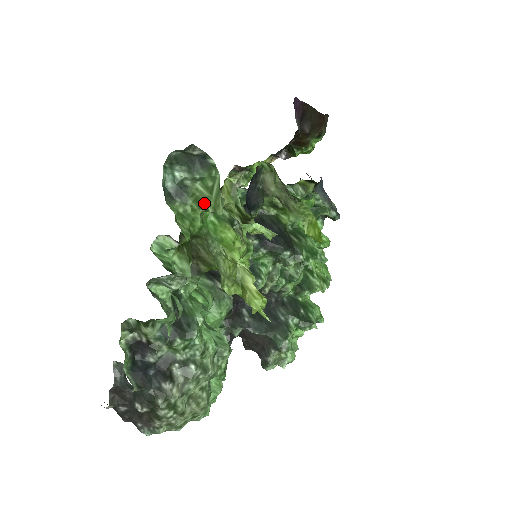
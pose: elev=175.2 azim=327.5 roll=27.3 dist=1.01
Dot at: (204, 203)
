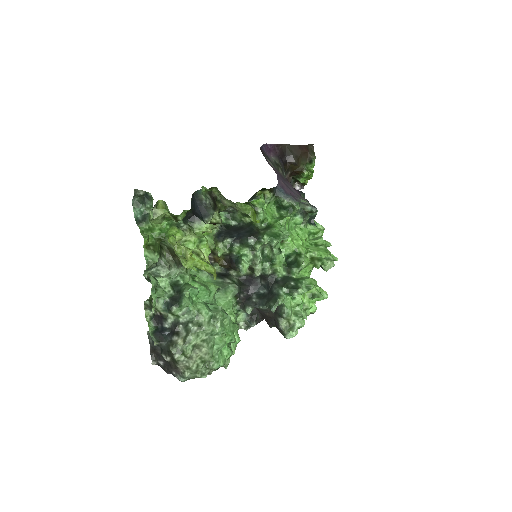
Dot at: (150, 217)
